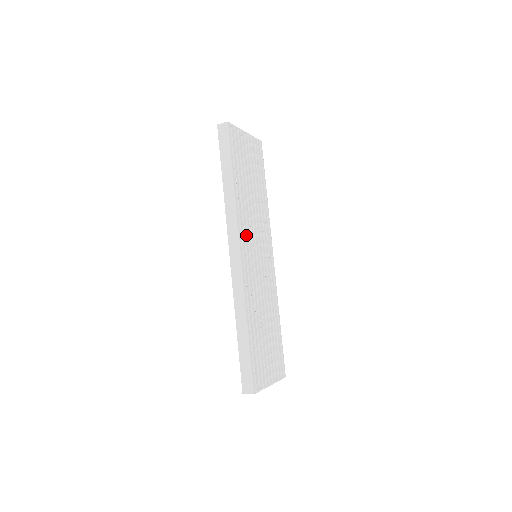
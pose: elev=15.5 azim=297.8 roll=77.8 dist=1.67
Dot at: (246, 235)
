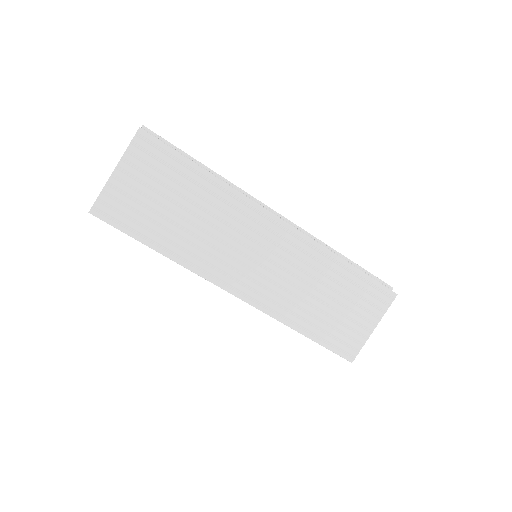
Dot at: (222, 267)
